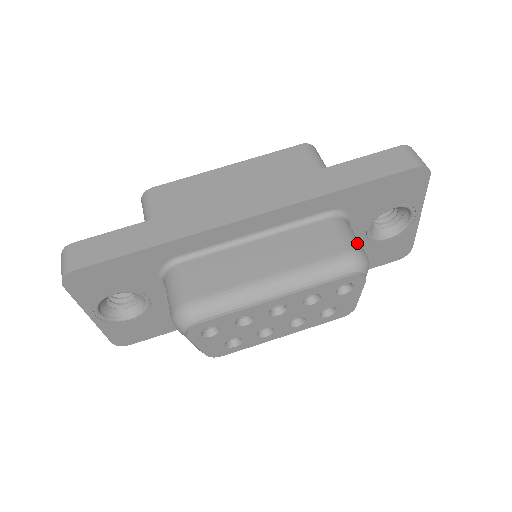
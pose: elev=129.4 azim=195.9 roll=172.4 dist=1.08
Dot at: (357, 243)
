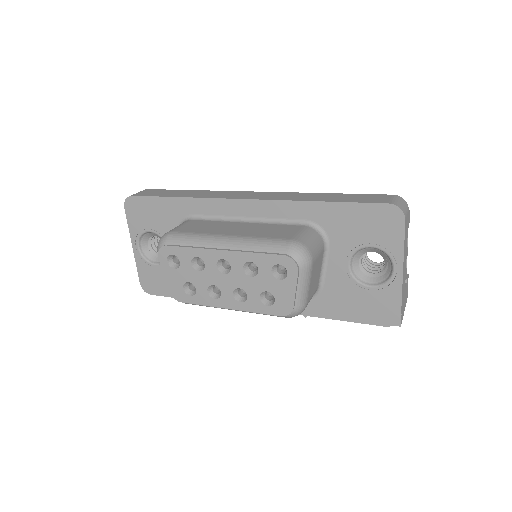
Dot at: (309, 243)
